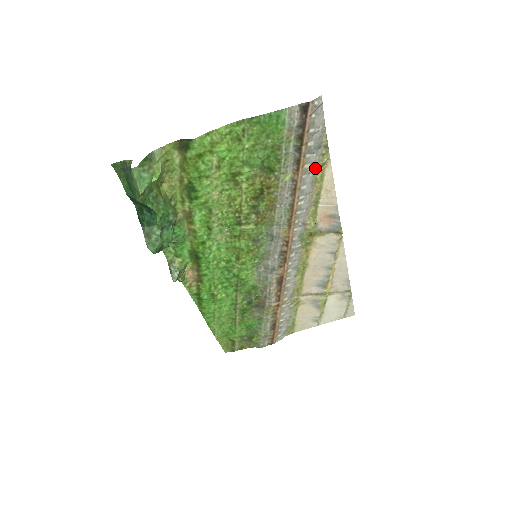
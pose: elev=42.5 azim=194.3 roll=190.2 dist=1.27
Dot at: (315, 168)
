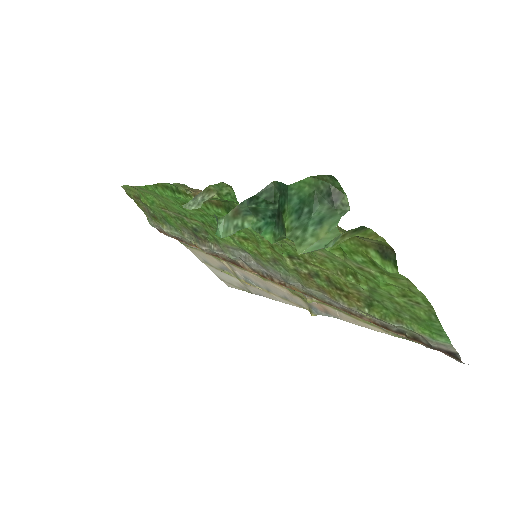
Dot at: occluded
